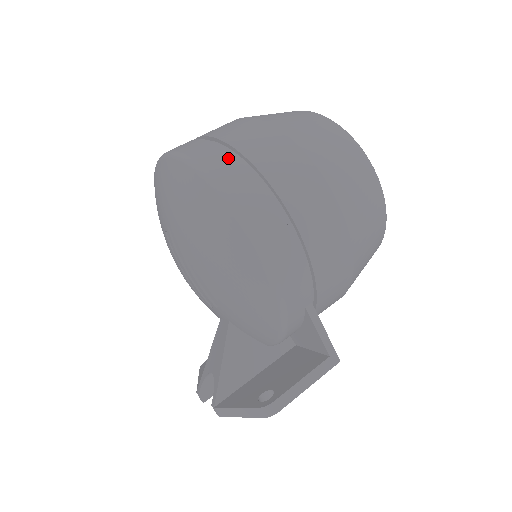
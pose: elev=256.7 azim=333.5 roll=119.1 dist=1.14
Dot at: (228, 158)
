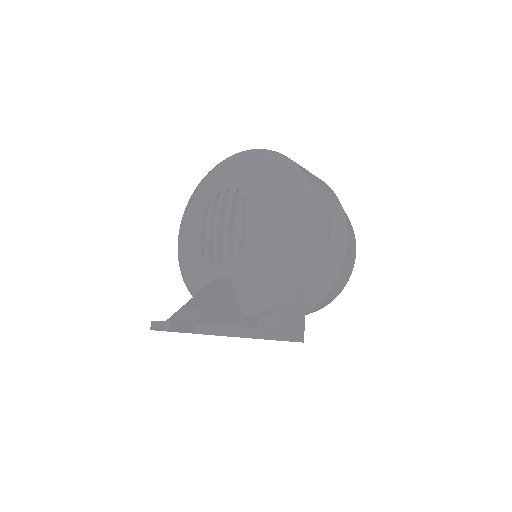
Dot at: (306, 170)
